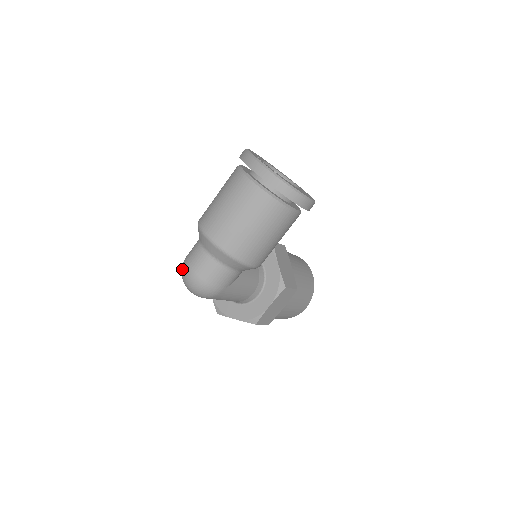
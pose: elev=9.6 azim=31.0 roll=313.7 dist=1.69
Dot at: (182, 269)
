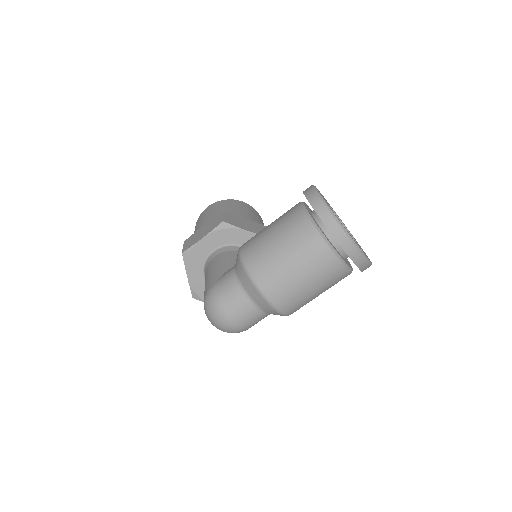
Dot at: (216, 314)
